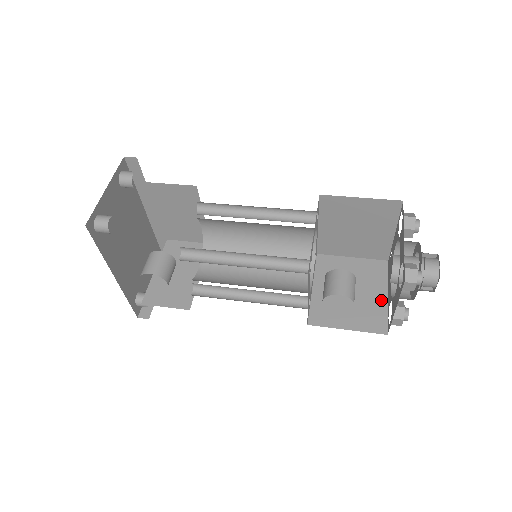
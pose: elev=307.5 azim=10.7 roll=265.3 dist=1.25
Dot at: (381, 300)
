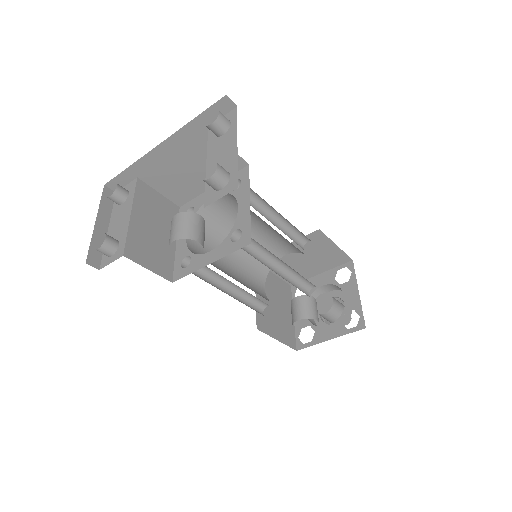
Dot at: (291, 320)
